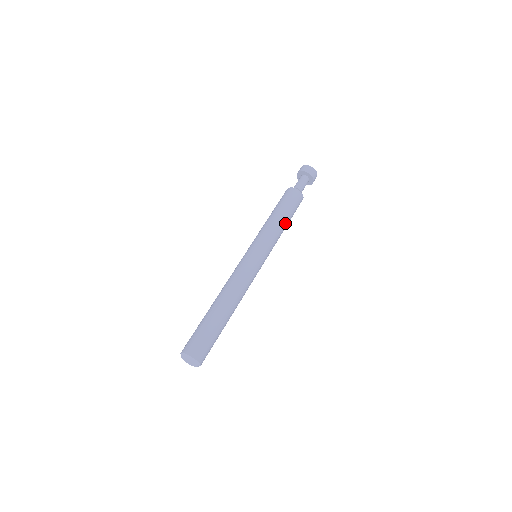
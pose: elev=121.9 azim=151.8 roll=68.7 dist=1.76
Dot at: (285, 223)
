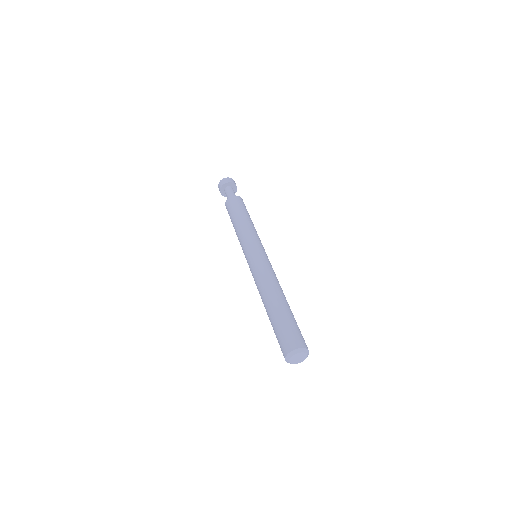
Dot at: occluded
